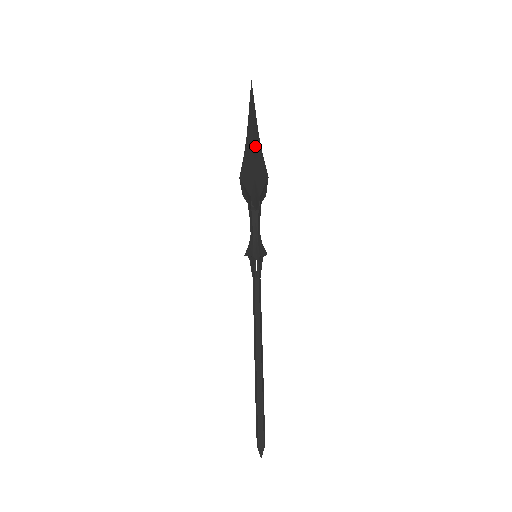
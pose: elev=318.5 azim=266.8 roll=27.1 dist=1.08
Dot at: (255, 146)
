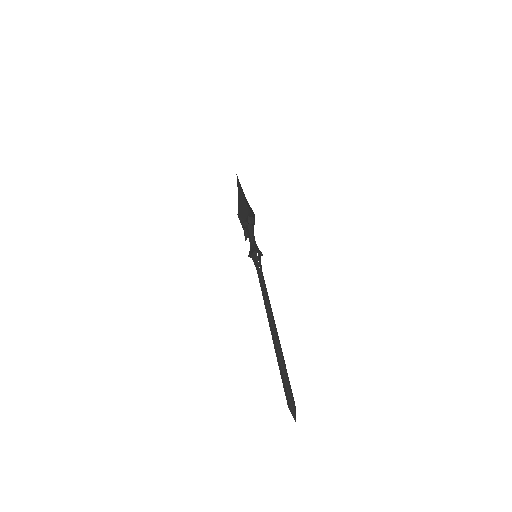
Dot at: (244, 197)
